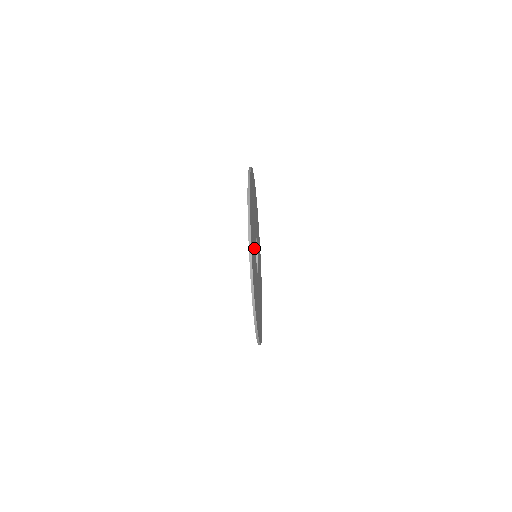
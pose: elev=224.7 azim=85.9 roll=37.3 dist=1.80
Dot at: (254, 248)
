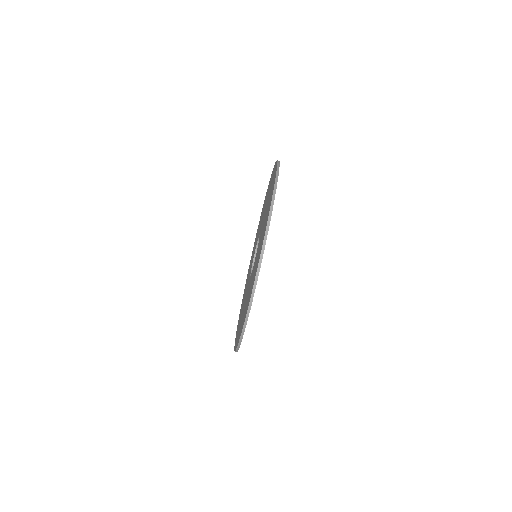
Dot at: occluded
